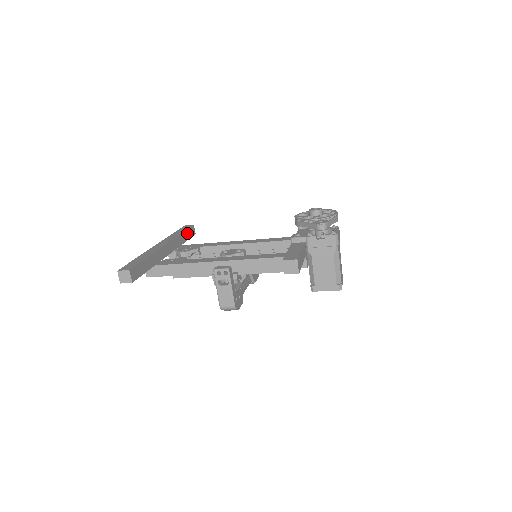
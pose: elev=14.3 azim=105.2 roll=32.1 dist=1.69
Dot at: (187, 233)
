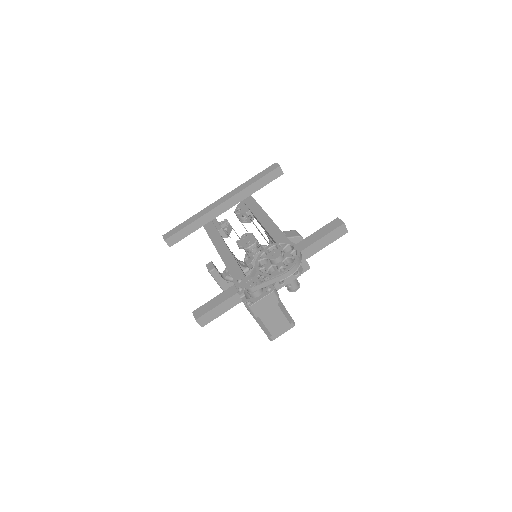
Dot at: (264, 179)
